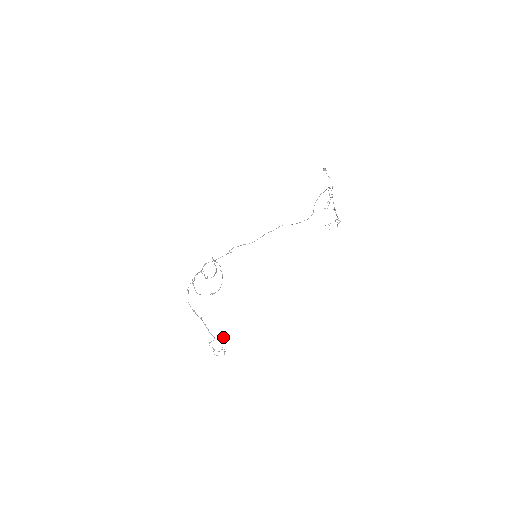
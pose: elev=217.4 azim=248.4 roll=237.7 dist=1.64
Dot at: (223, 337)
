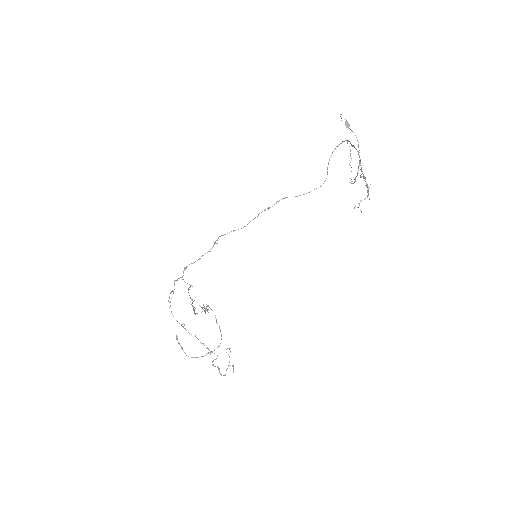
Dot at: (227, 348)
